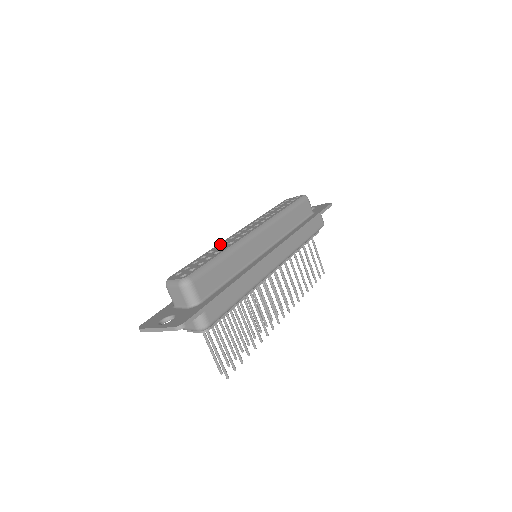
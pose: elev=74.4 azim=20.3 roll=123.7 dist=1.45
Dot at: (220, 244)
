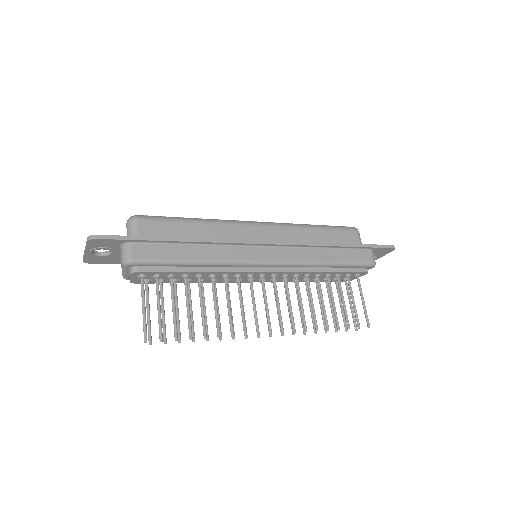
Dot at: occluded
